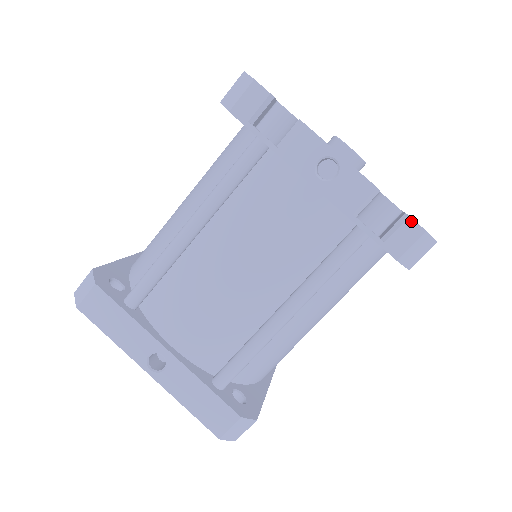
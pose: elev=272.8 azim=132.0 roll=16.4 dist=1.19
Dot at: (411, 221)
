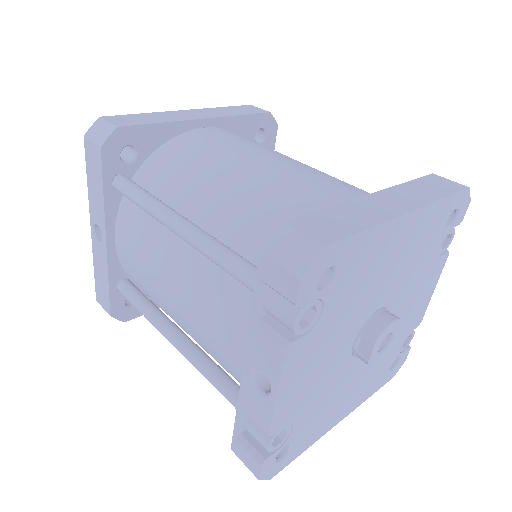
Dot at: (259, 466)
